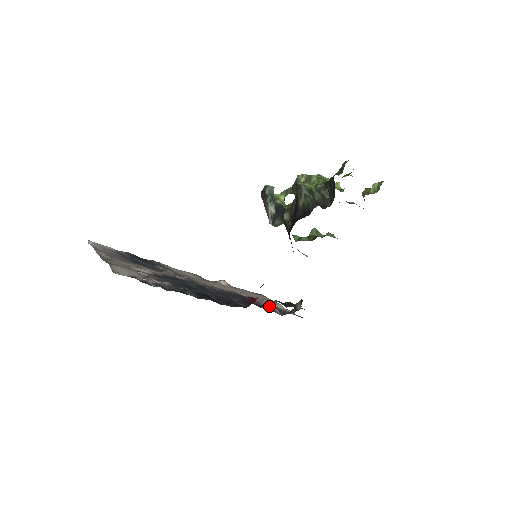
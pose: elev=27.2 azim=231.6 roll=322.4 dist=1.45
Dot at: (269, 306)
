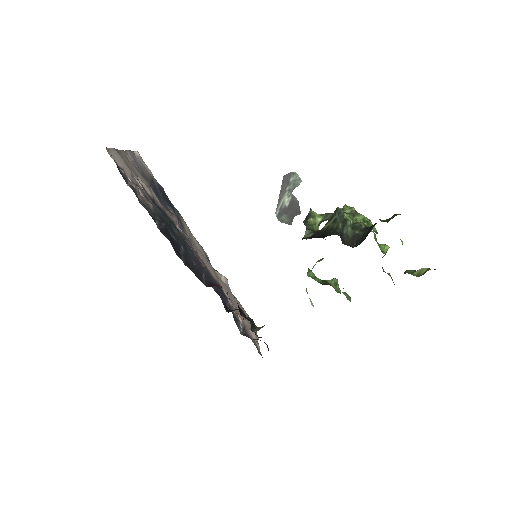
Dot at: occluded
